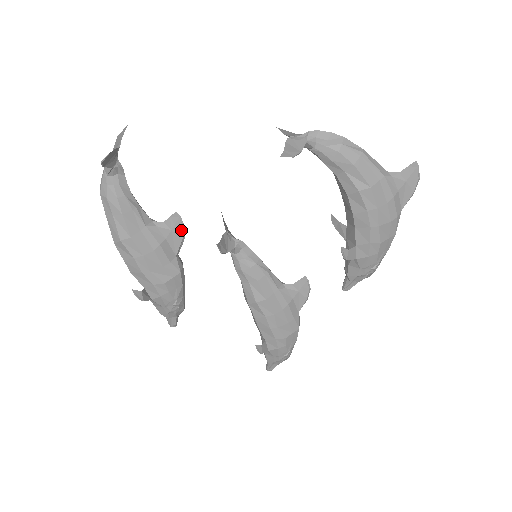
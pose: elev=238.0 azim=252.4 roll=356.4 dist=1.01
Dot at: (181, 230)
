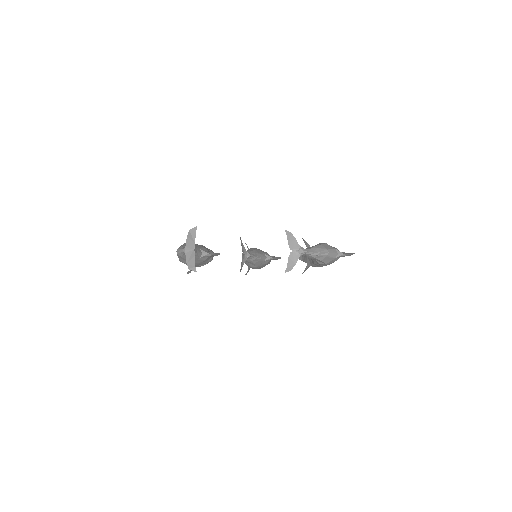
Dot at: occluded
